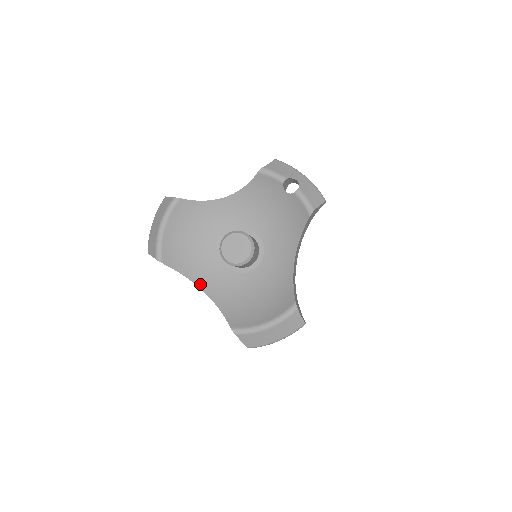
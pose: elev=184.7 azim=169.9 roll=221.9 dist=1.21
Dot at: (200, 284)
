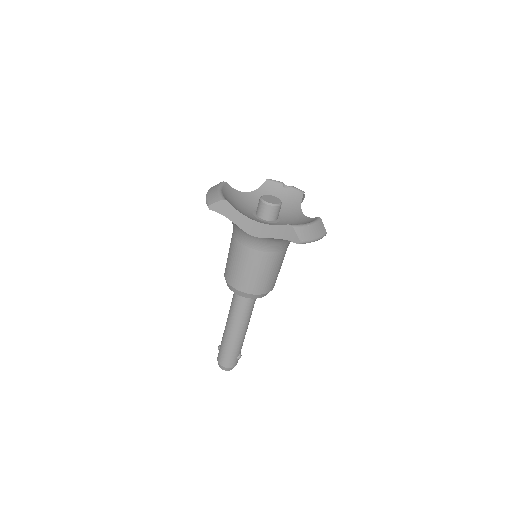
Dot at: (251, 219)
